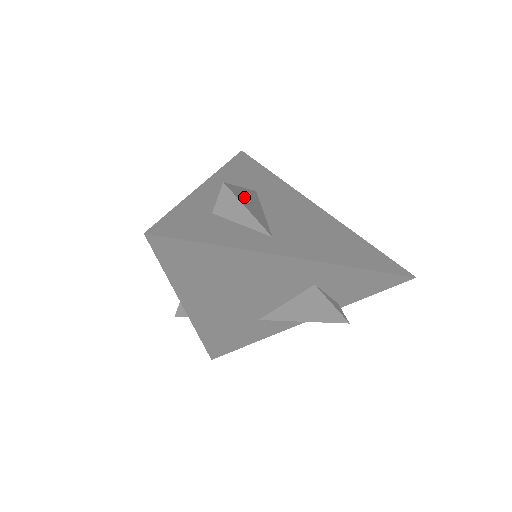
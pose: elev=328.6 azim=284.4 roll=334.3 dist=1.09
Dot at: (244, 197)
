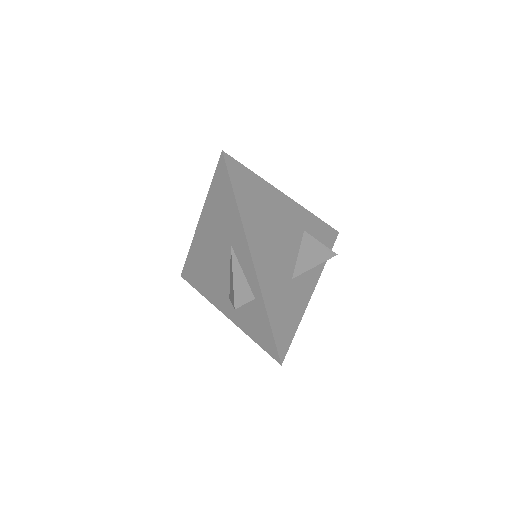
Dot at: occluded
